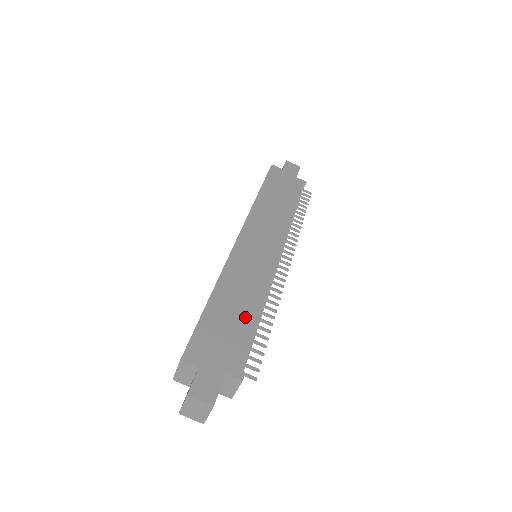
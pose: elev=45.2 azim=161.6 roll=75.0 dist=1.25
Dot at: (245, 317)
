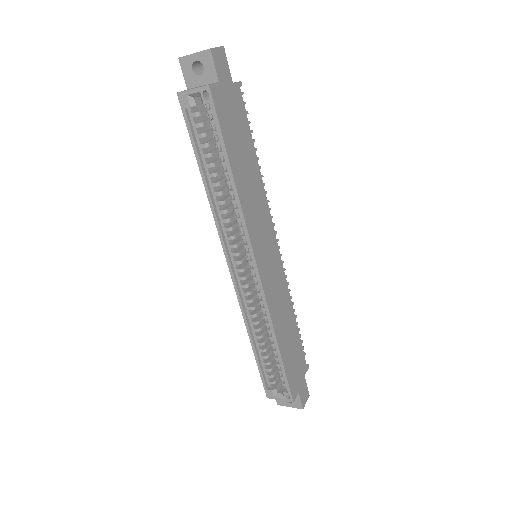
Dot at: (294, 332)
